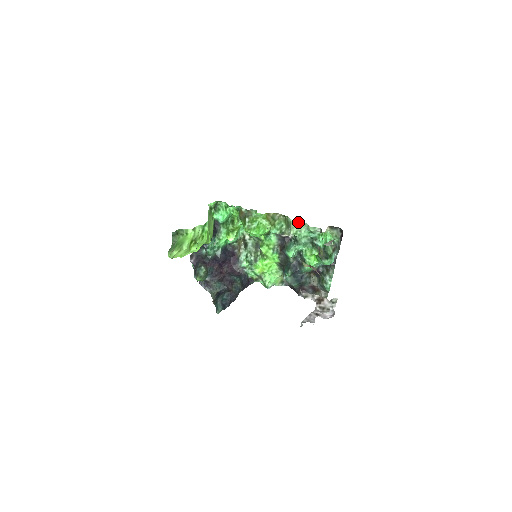
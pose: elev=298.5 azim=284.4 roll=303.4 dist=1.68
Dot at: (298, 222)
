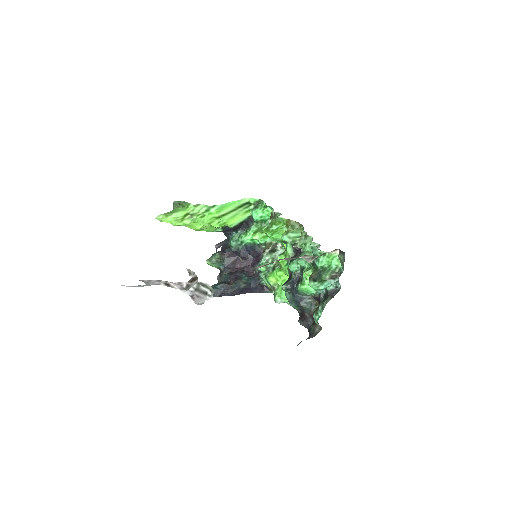
Dot at: (306, 234)
